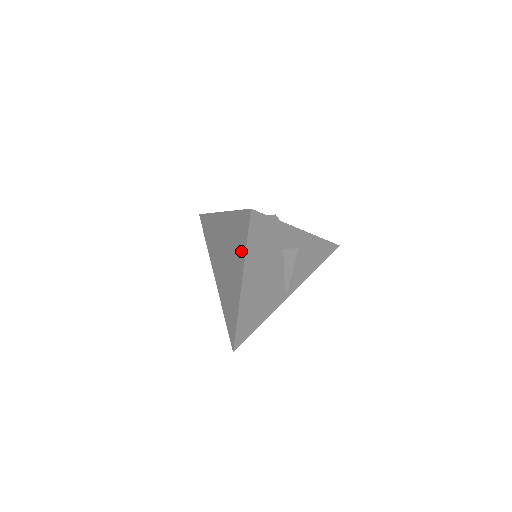
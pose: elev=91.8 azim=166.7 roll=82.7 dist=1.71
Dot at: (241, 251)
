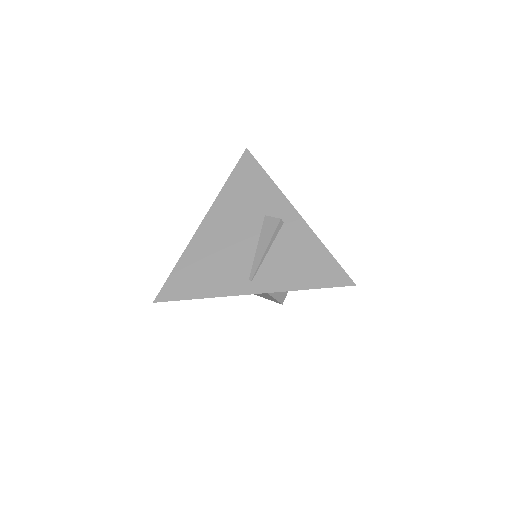
Dot at: occluded
